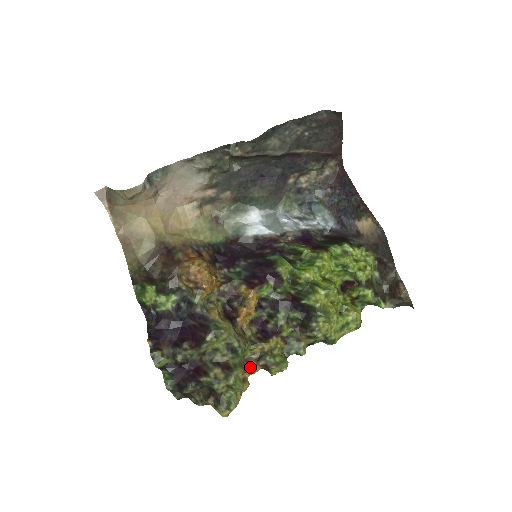
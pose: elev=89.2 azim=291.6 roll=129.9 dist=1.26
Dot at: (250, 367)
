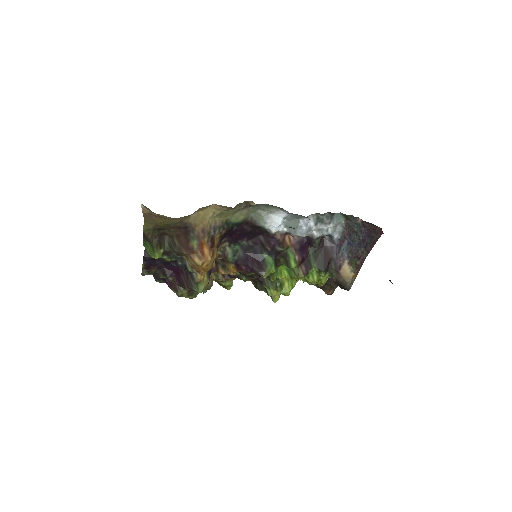
Dot at: occluded
